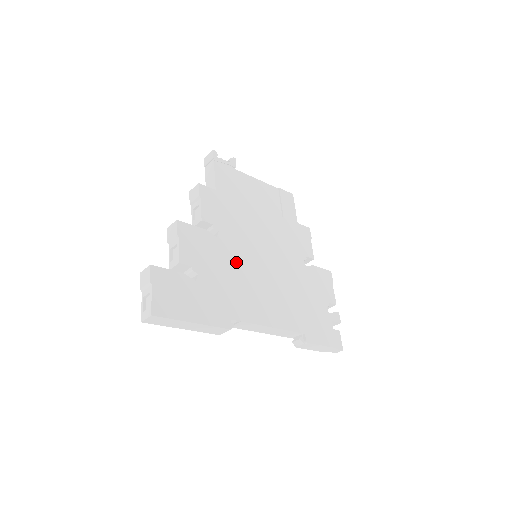
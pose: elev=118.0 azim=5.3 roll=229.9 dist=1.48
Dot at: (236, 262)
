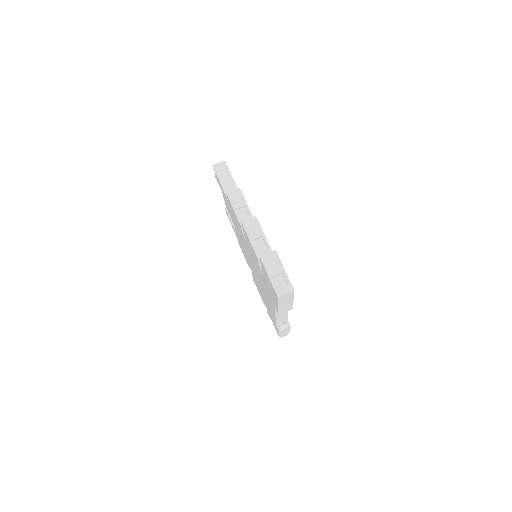
Dot at: occluded
